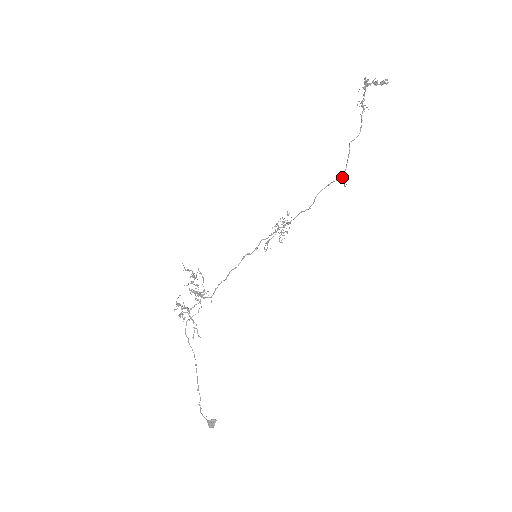
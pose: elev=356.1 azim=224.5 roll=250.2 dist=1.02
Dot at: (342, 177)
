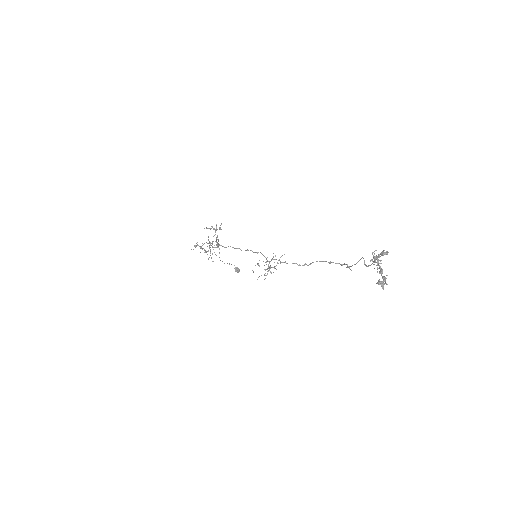
Dot at: occluded
